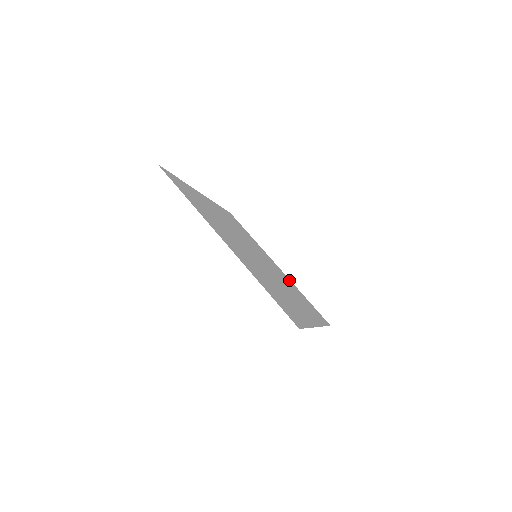
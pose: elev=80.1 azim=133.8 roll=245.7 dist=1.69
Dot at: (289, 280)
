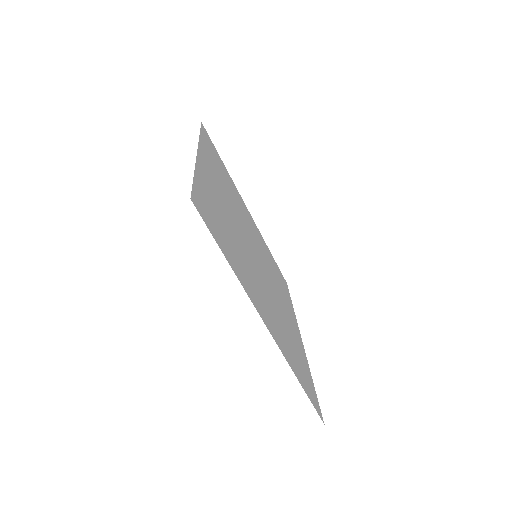
Dot at: (302, 350)
